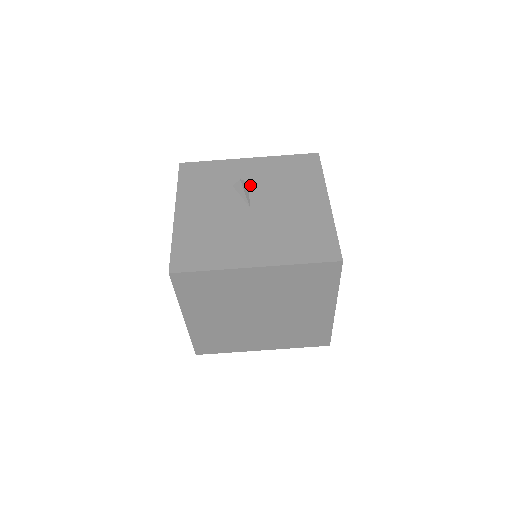
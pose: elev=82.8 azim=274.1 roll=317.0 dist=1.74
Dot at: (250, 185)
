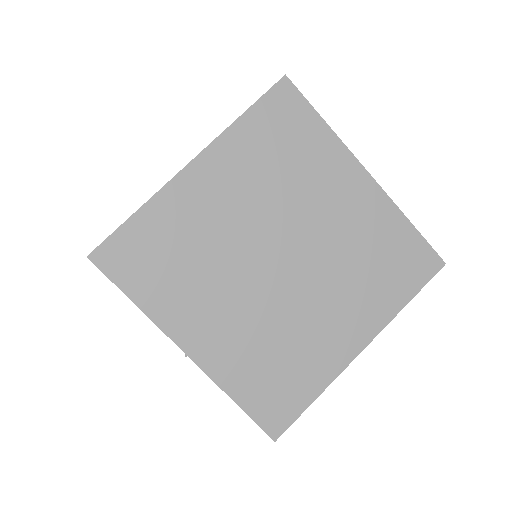
Dot at: occluded
